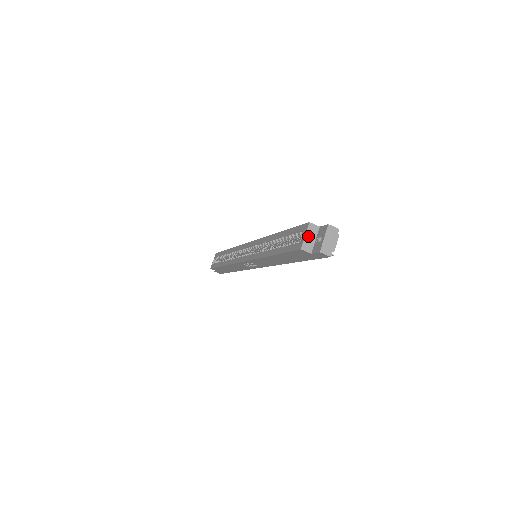
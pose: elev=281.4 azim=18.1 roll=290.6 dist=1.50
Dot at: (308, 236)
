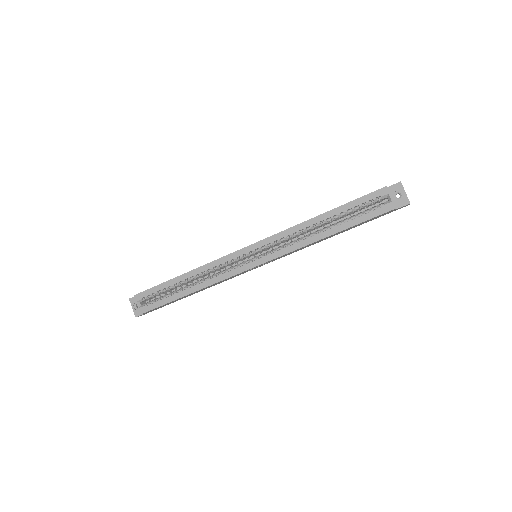
Dot at: occluded
